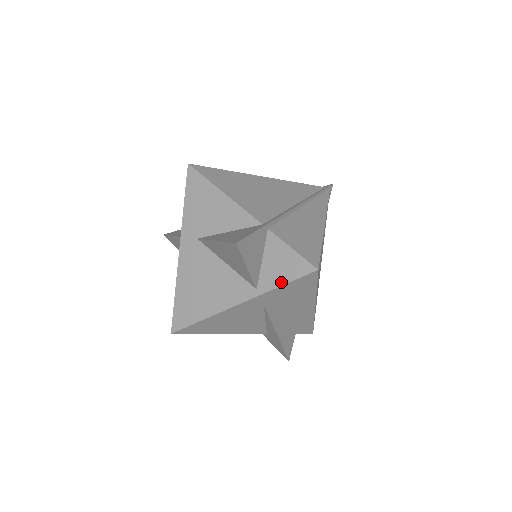
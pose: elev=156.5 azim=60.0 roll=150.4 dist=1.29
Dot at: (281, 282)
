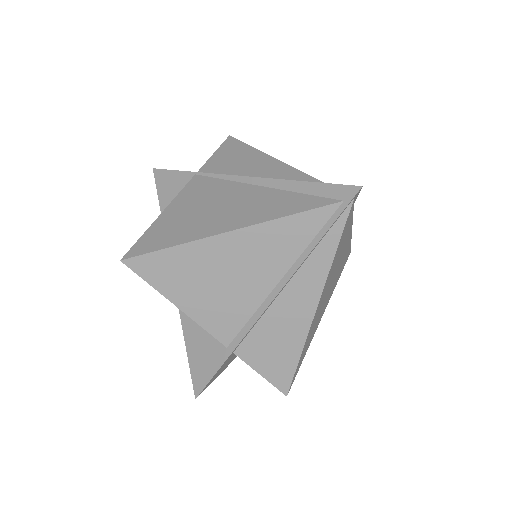
Dot at: occluded
